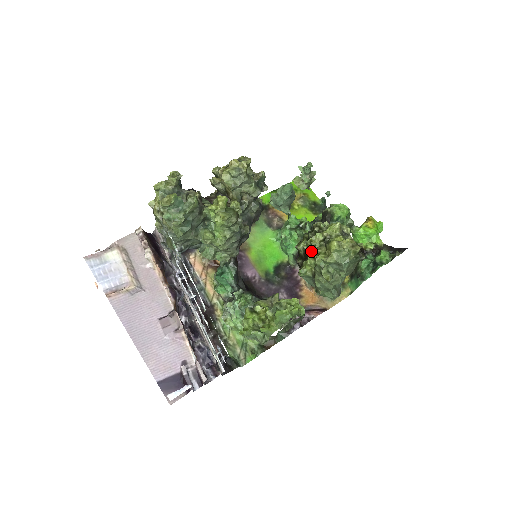
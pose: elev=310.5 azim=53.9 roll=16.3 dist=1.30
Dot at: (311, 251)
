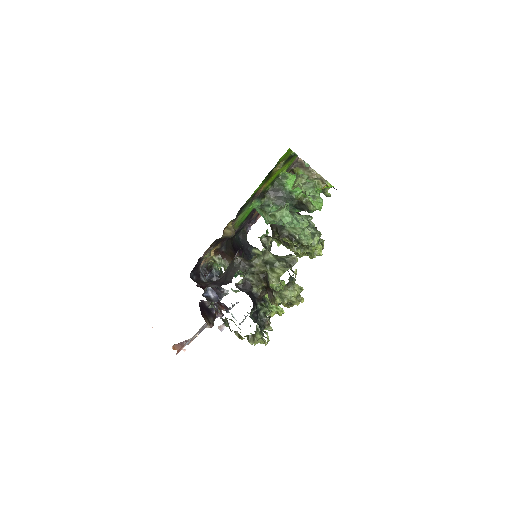
Dot at: (296, 253)
